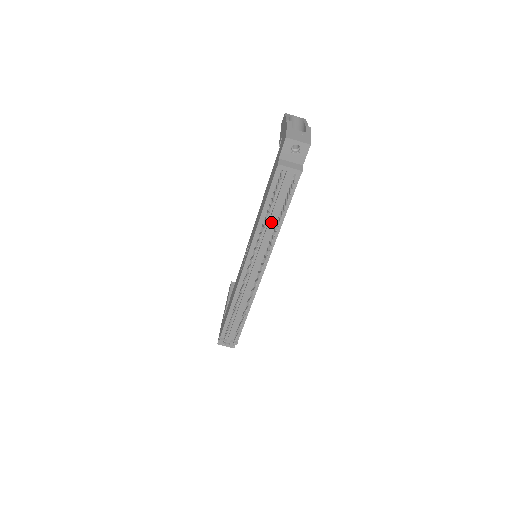
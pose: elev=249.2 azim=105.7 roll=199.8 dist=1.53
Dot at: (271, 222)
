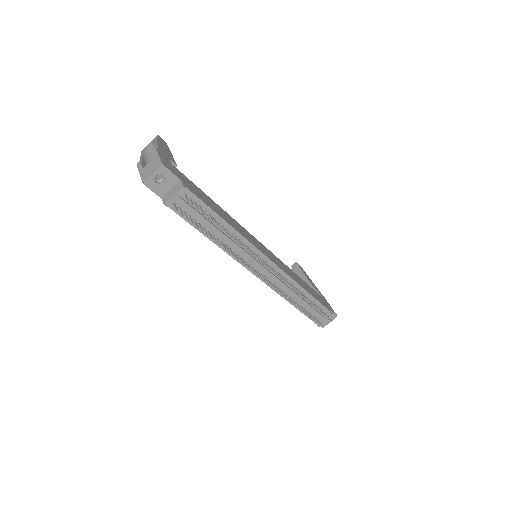
Dot at: (222, 235)
